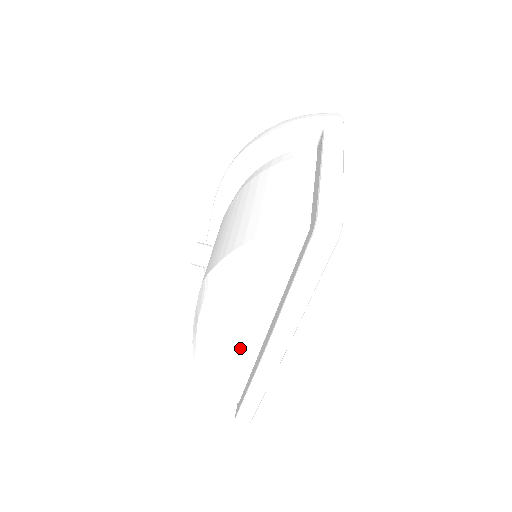
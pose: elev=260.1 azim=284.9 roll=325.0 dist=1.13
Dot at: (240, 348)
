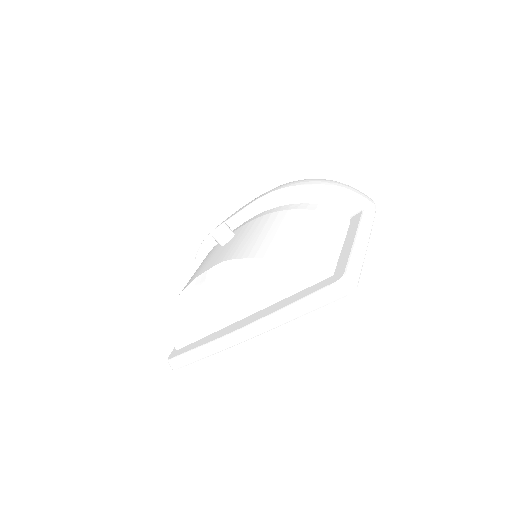
Dot at: (216, 316)
